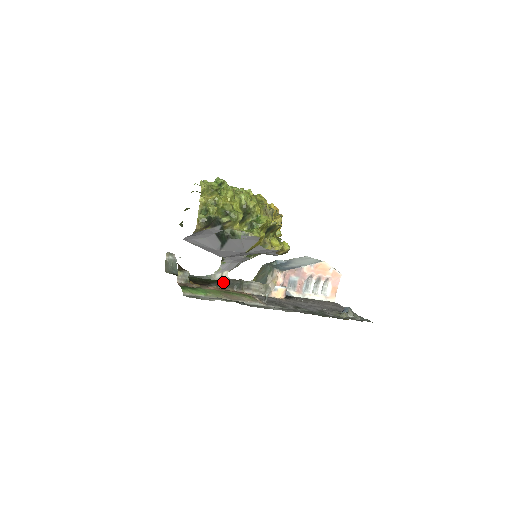
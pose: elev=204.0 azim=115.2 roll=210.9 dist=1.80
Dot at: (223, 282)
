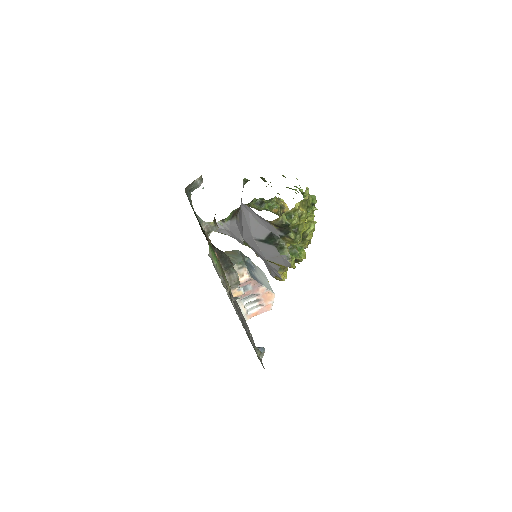
Dot at: (223, 255)
